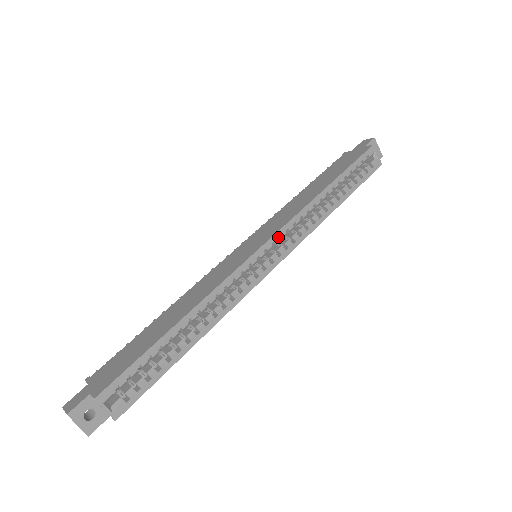
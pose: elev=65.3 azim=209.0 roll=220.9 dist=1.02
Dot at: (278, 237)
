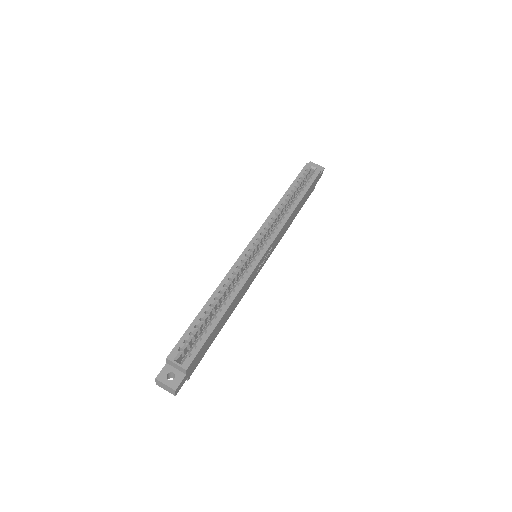
Dot at: (262, 236)
